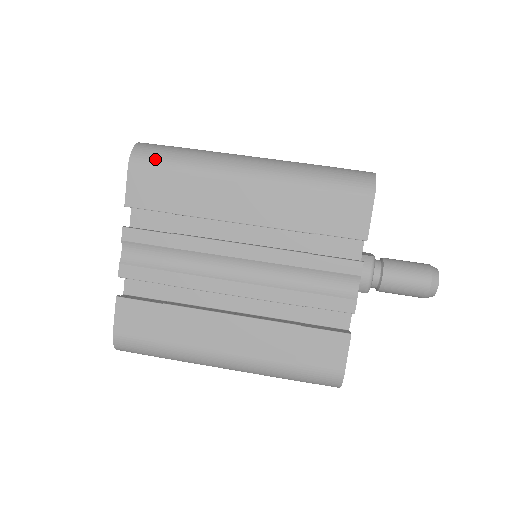
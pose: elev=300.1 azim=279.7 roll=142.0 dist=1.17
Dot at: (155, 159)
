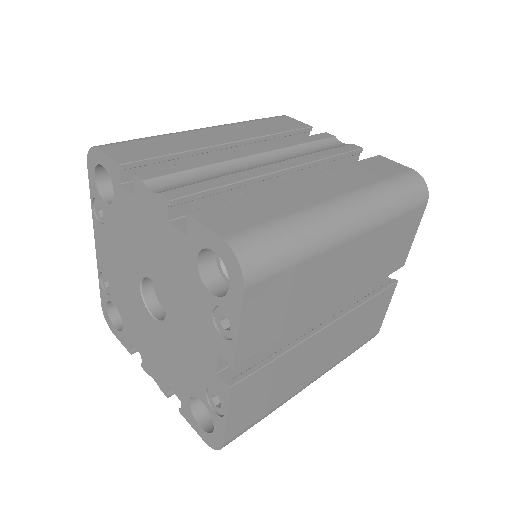
Dot at: (119, 142)
